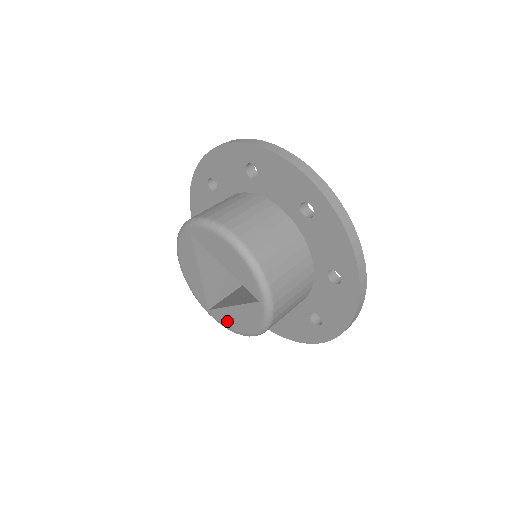
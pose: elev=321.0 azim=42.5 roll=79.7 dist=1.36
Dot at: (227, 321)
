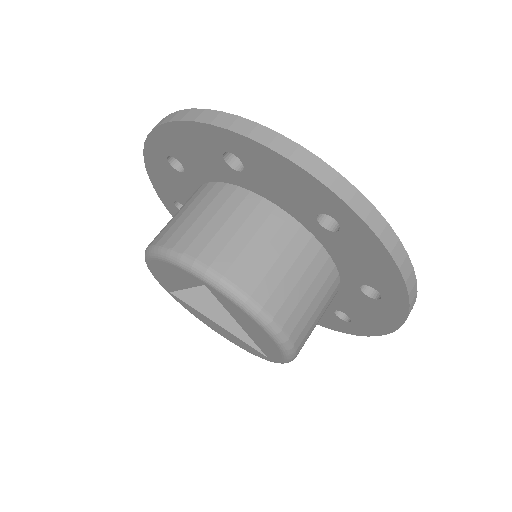
Dot at: (196, 314)
